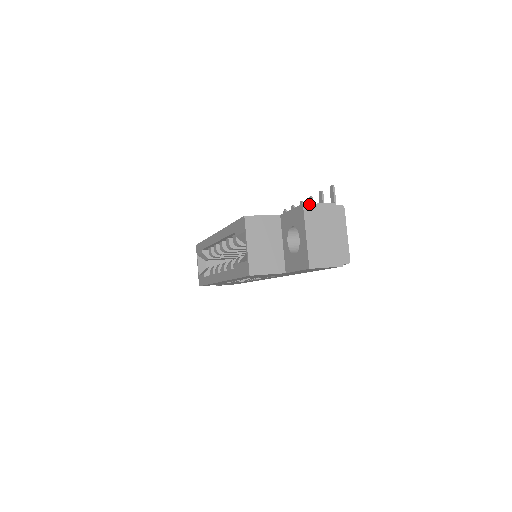
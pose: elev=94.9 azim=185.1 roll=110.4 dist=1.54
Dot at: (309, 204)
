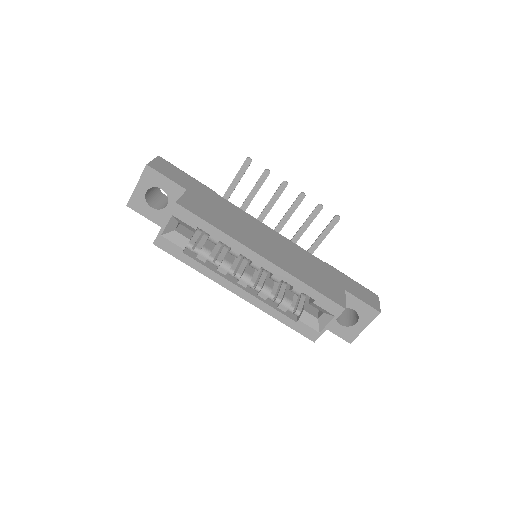
Dot at: (380, 310)
